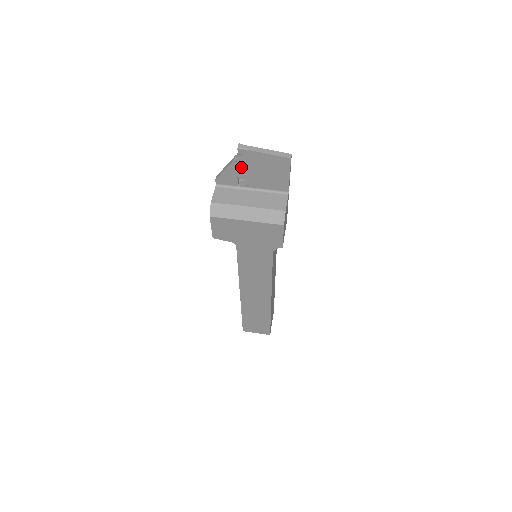
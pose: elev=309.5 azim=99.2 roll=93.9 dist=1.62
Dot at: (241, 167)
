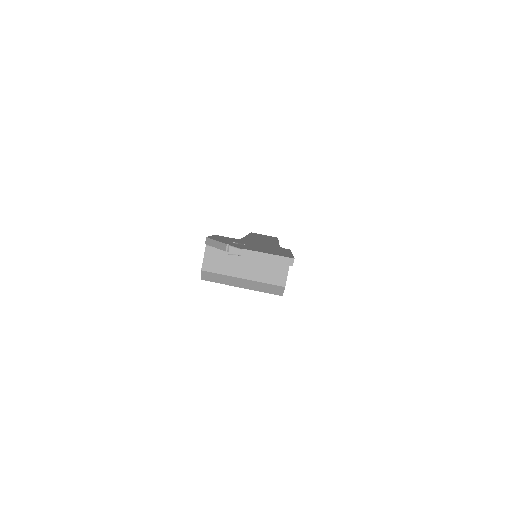
Dot at: occluded
